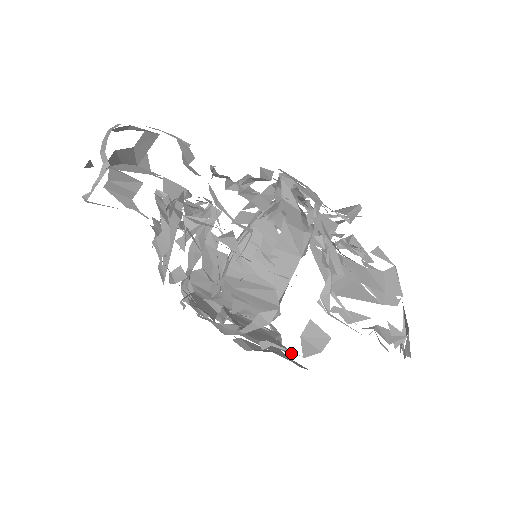
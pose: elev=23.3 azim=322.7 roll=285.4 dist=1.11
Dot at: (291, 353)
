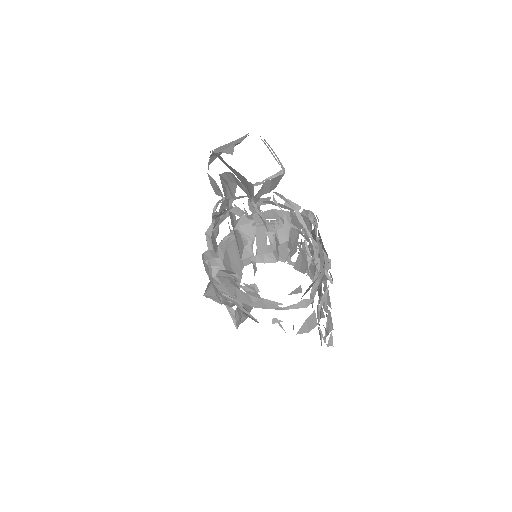
Dot at: occluded
